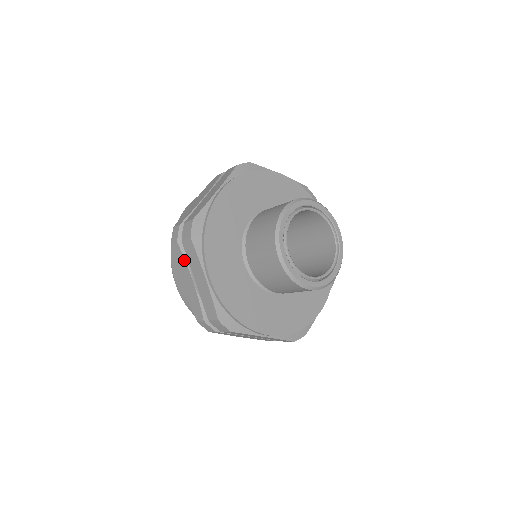
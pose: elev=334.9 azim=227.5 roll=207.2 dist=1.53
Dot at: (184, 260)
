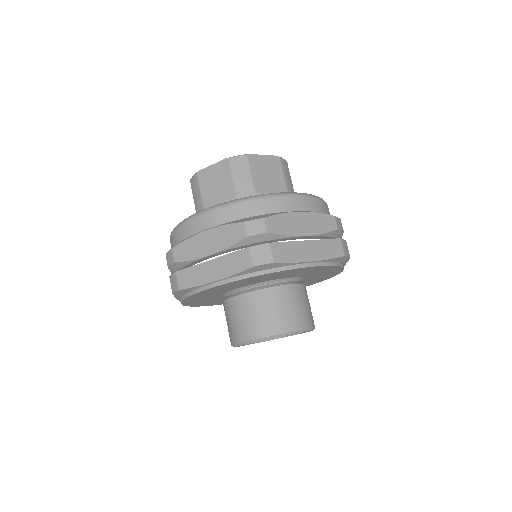
Dot at: (171, 273)
